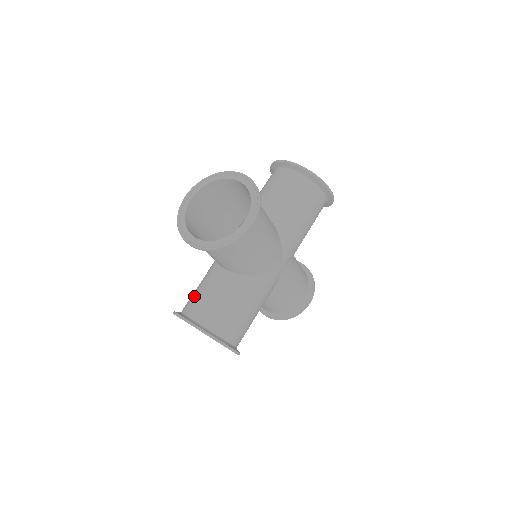
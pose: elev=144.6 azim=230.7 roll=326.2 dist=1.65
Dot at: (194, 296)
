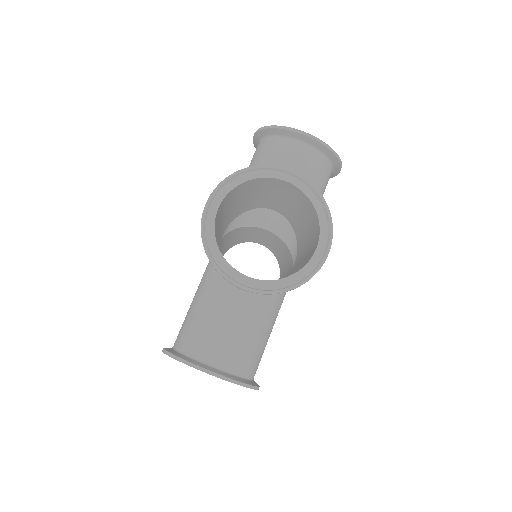
Dot at: occluded
